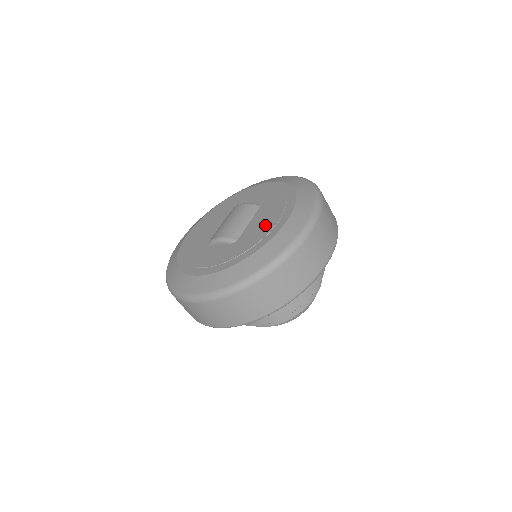
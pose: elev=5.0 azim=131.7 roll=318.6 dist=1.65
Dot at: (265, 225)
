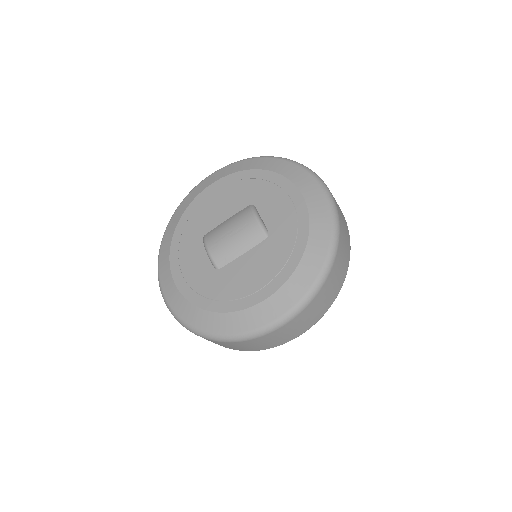
Dot at: (245, 281)
